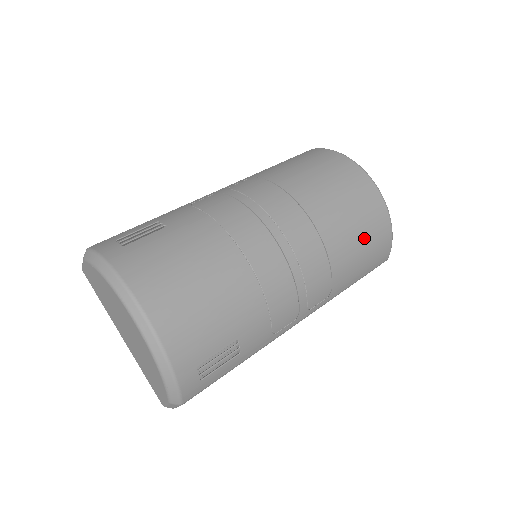
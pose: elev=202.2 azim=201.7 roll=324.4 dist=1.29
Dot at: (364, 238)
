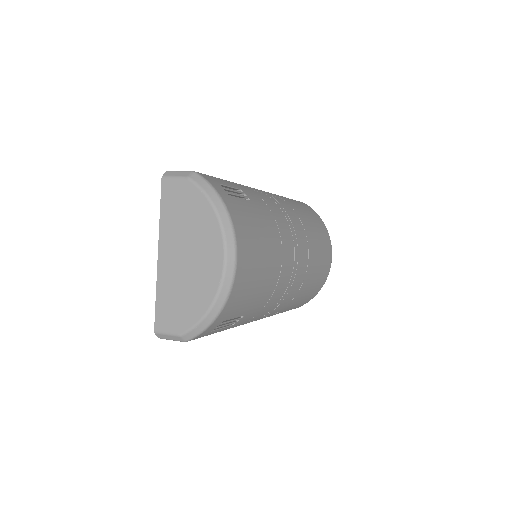
Dot at: (312, 289)
